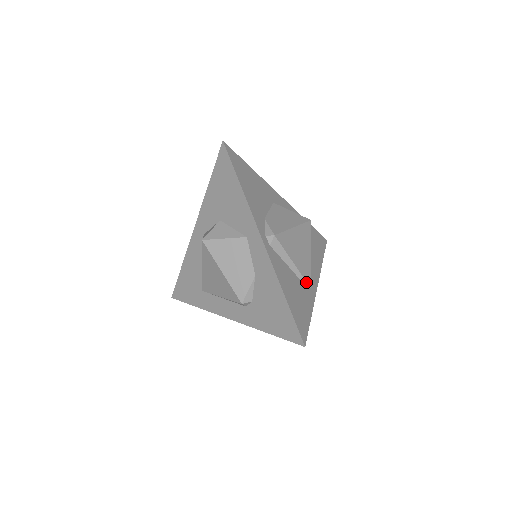
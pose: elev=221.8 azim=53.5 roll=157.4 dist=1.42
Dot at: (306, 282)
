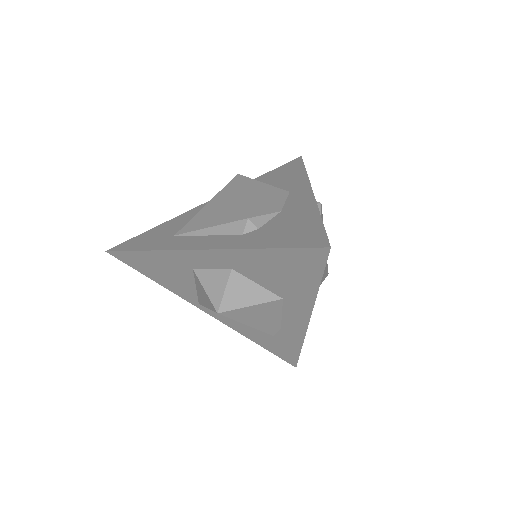
Dot at: occluded
